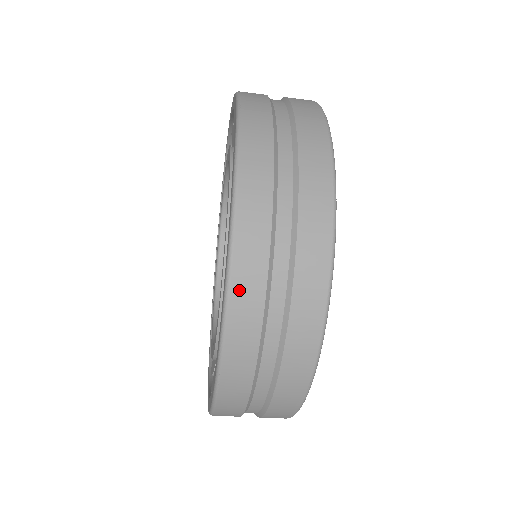
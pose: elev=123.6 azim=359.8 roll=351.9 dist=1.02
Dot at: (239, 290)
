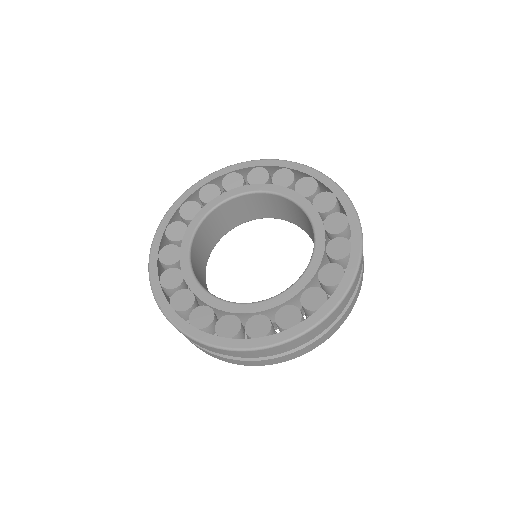
Dot at: occluded
